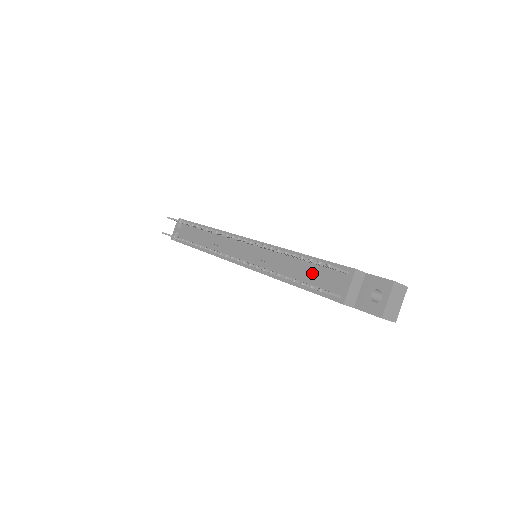
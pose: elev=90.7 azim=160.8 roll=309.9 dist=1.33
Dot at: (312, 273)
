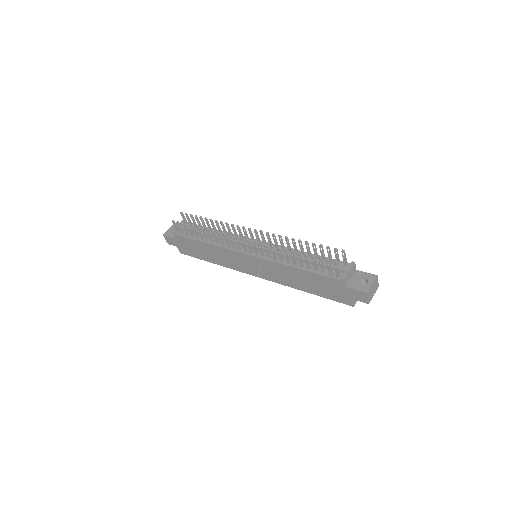
Dot at: occluded
